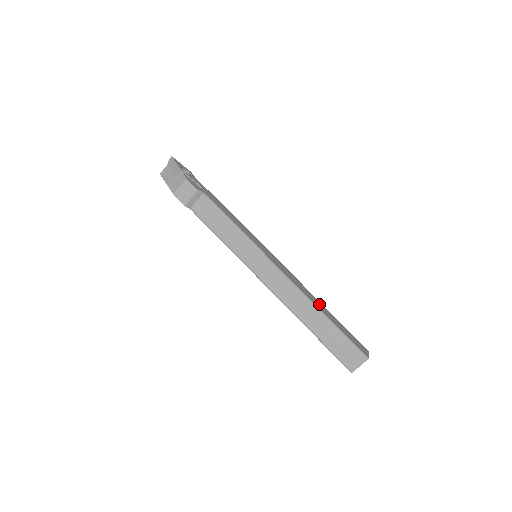
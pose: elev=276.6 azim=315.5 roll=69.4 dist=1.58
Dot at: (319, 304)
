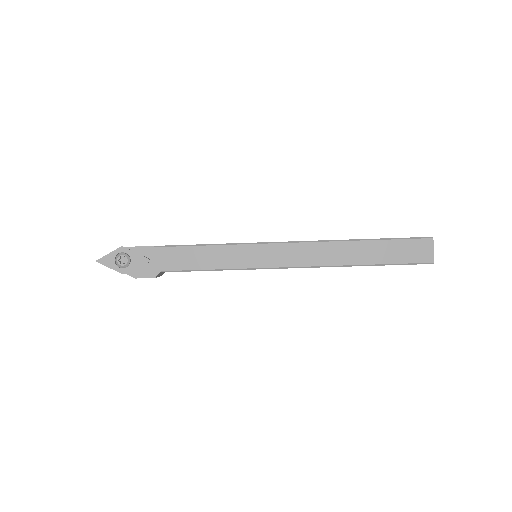
Dot at: (350, 251)
